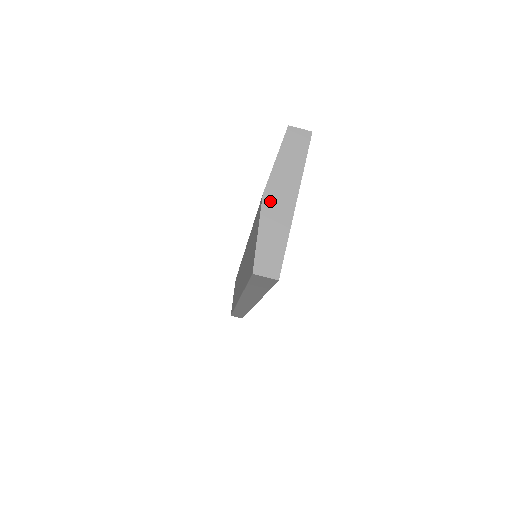
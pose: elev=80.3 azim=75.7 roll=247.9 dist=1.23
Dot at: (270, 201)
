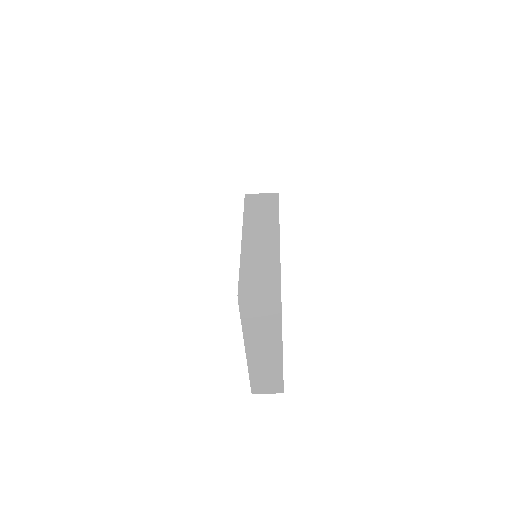
Dot at: (249, 303)
